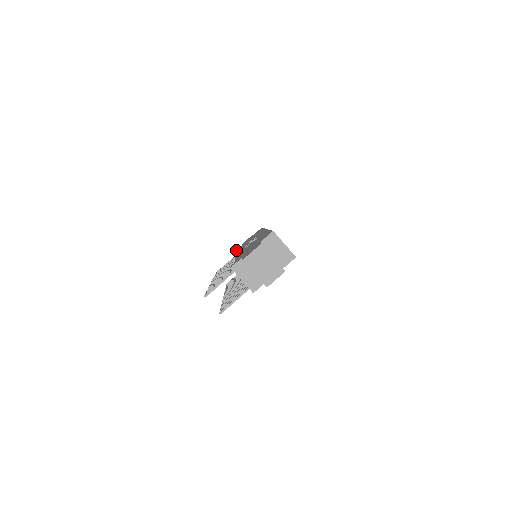
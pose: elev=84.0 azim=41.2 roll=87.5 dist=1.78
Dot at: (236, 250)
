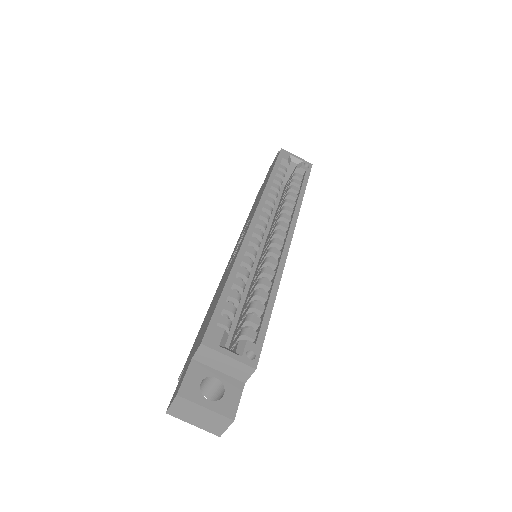
Dot at: occluded
